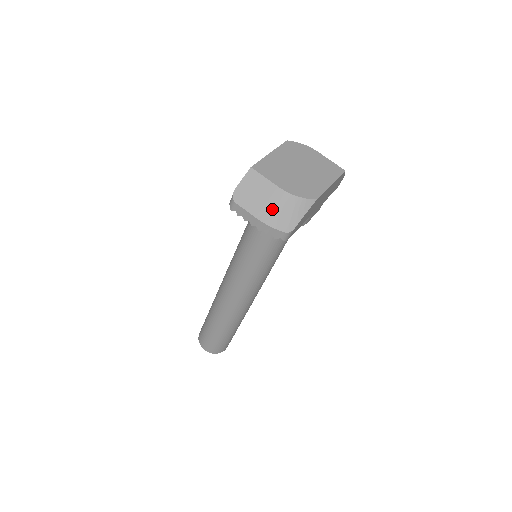
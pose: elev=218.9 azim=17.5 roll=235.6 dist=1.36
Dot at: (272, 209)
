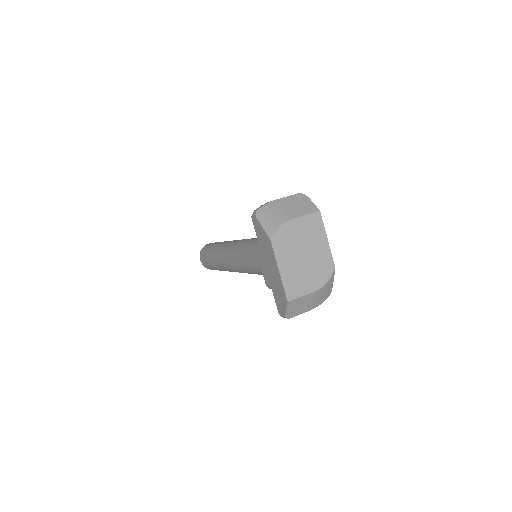
Dot at: (316, 301)
